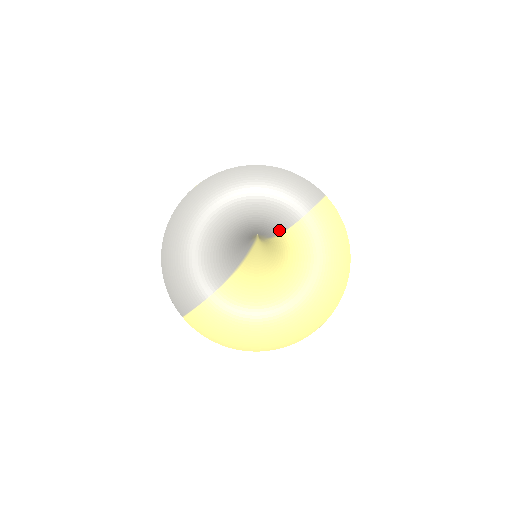
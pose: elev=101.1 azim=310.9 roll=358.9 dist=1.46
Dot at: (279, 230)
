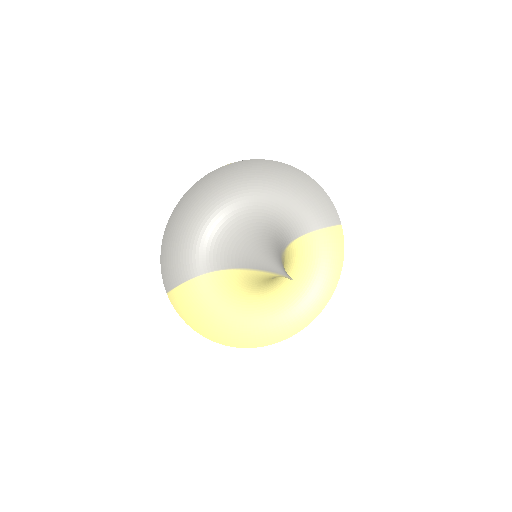
Dot at: (288, 241)
